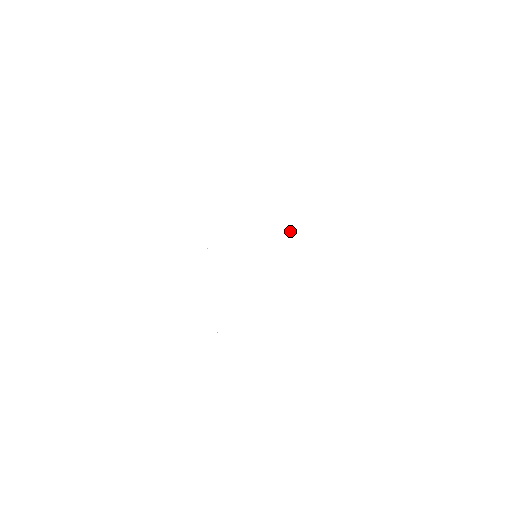
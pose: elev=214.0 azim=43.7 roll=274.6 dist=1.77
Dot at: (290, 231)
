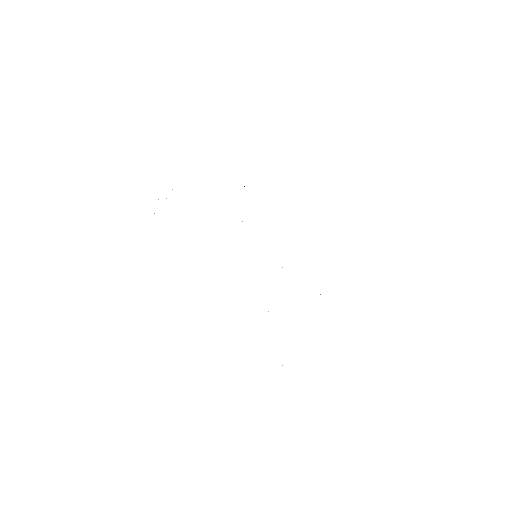
Dot at: occluded
